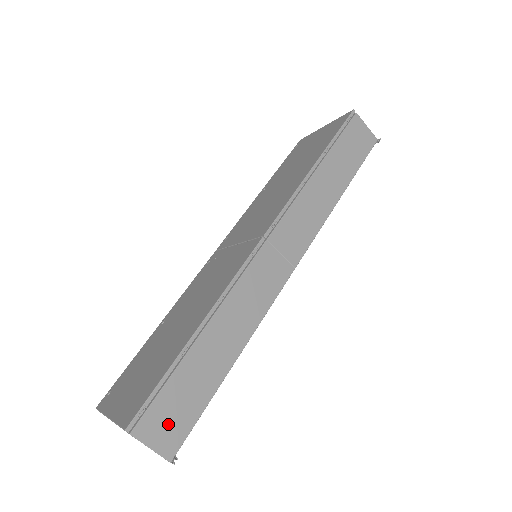
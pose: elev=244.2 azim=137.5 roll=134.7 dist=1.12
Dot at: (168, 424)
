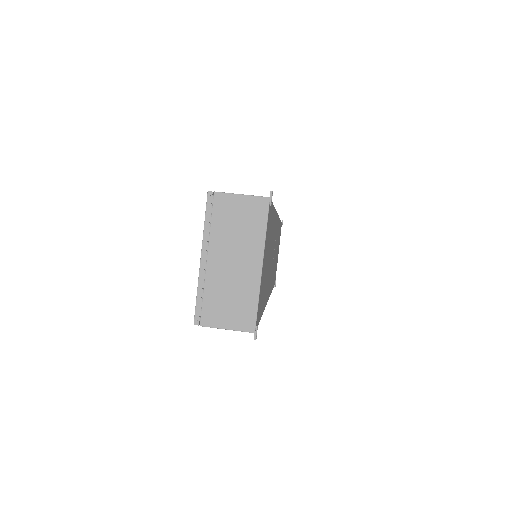
Dot at: occluded
